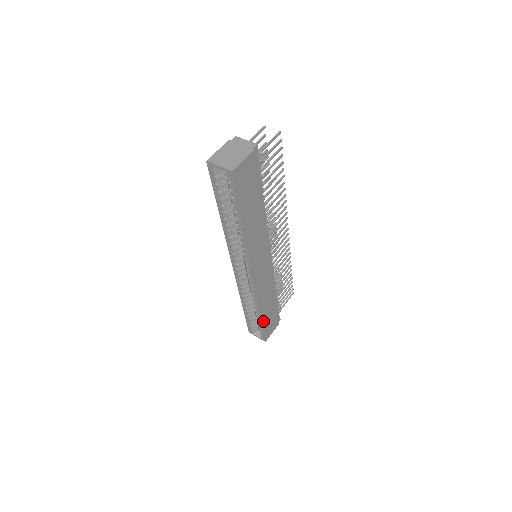
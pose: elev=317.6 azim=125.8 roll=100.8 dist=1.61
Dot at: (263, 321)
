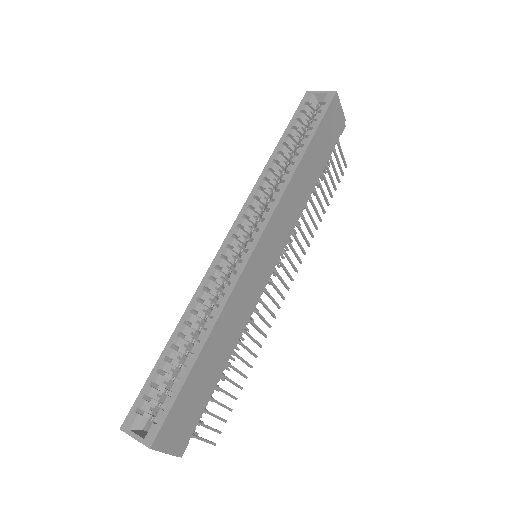
Dot at: (192, 373)
